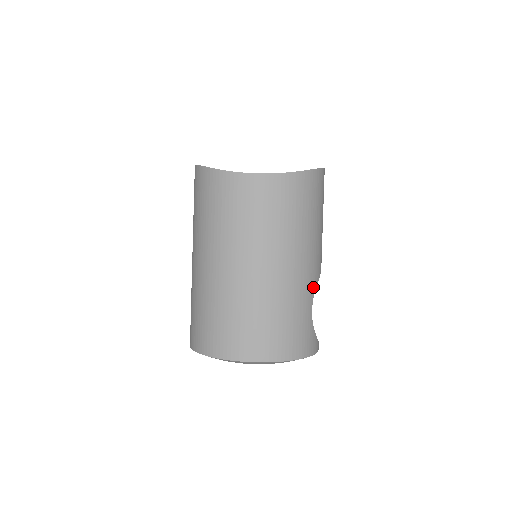
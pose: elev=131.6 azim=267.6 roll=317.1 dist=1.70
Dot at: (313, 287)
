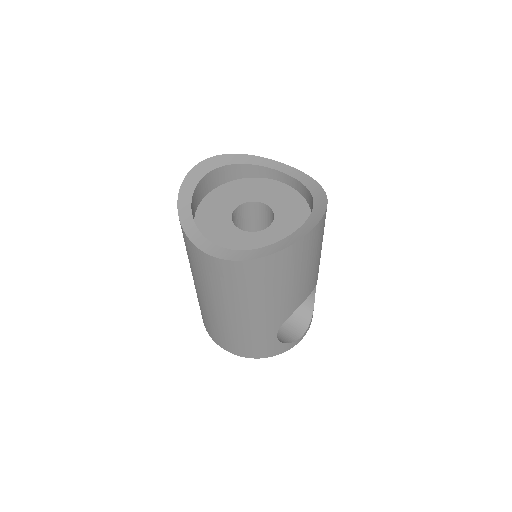
Dot at: (278, 324)
